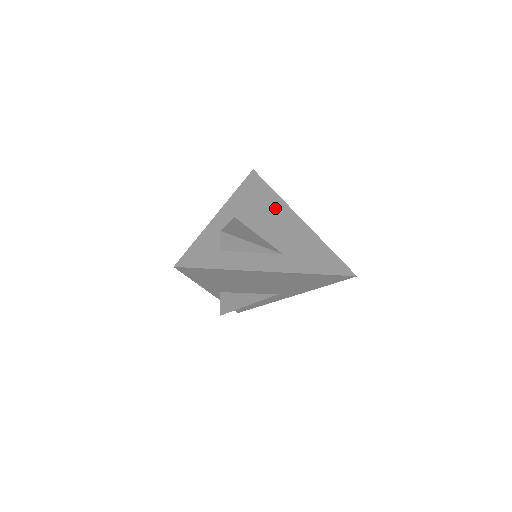
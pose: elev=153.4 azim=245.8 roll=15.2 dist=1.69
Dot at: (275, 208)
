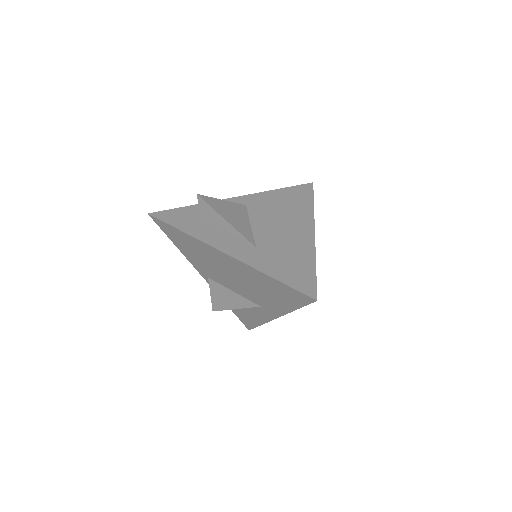
Dot at: (296, 214)
